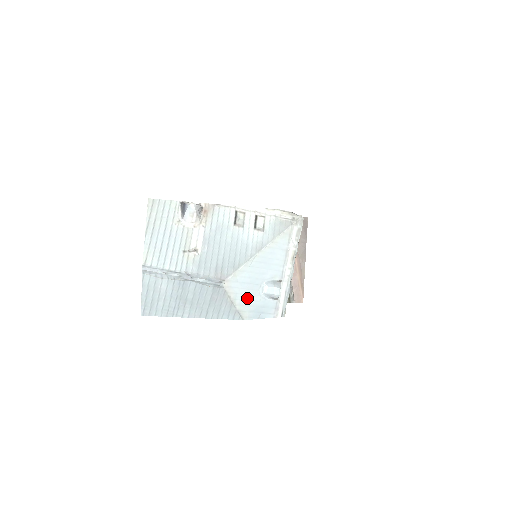
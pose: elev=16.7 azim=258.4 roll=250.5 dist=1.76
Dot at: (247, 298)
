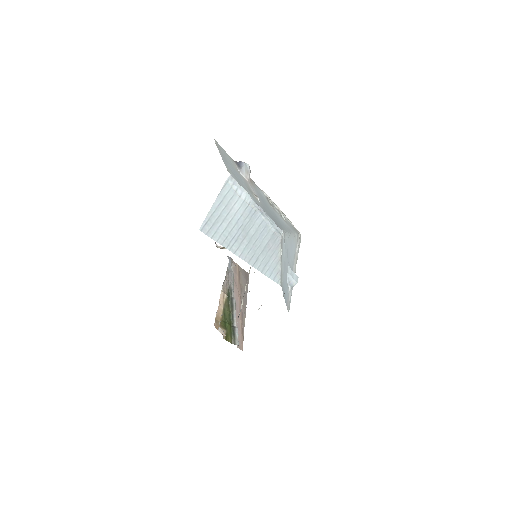
Dot at: (284, 266)
